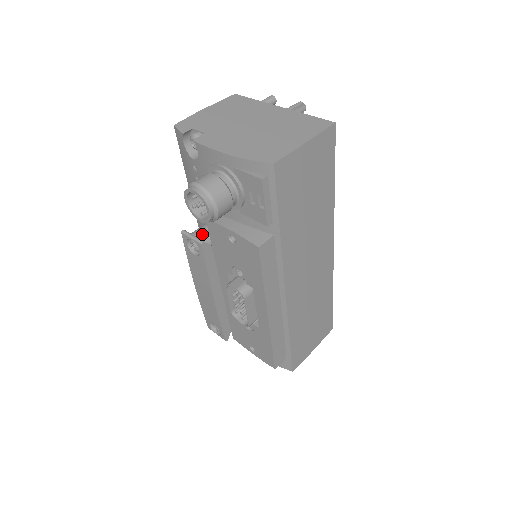
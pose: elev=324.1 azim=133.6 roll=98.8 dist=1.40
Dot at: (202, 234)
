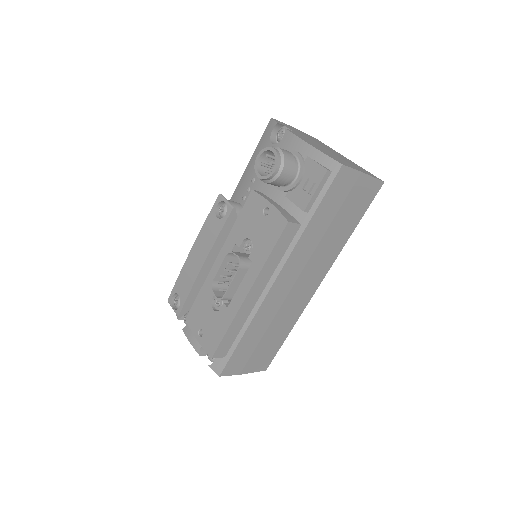
Dot at: (235, 205)
